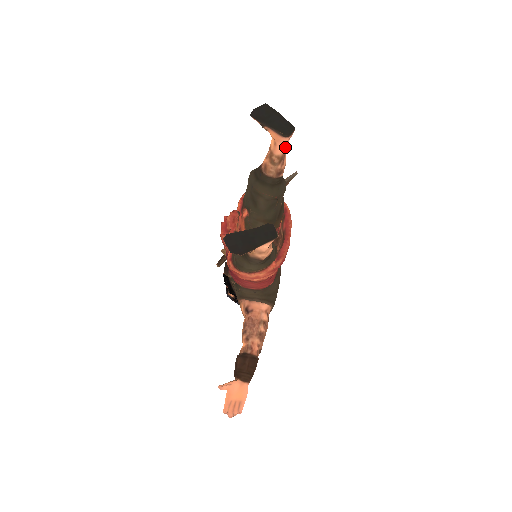
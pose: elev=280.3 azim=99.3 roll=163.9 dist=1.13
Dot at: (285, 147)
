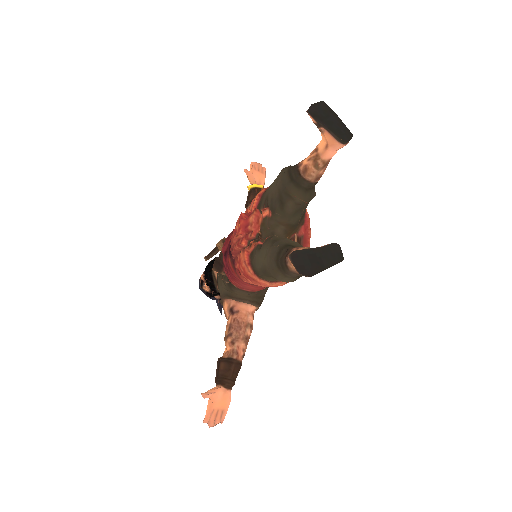
Dot at: (334, 153)
